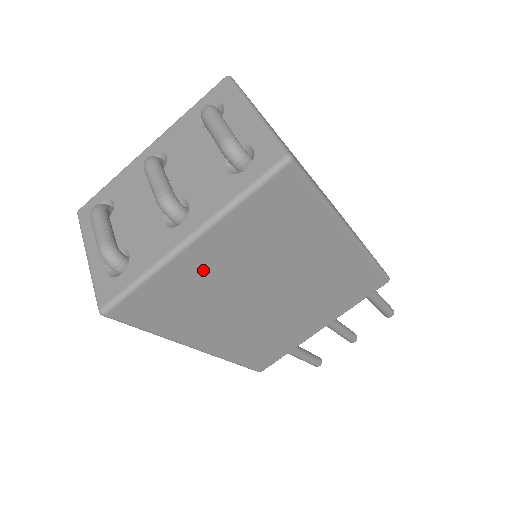
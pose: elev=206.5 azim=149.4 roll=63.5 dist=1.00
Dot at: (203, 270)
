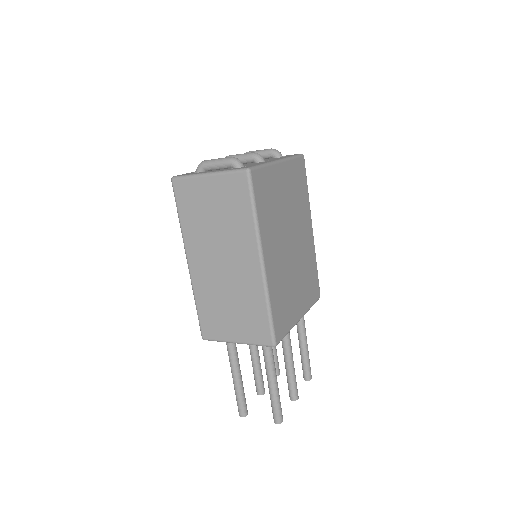
Dot at: (279, 186)
